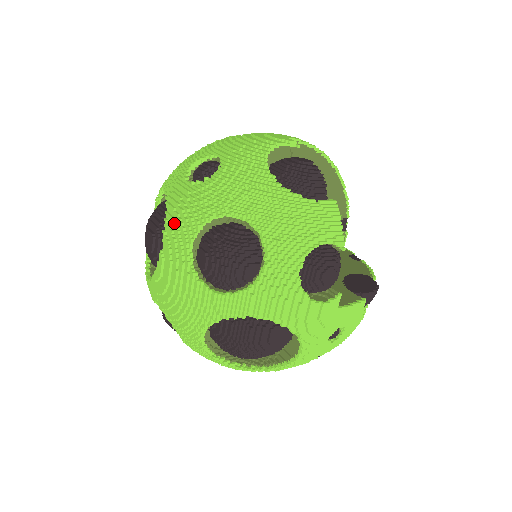
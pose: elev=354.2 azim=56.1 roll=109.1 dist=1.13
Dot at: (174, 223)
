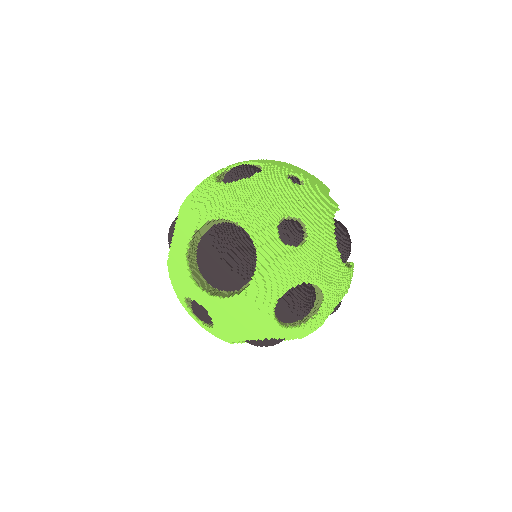
Dot at: (269, 277)
